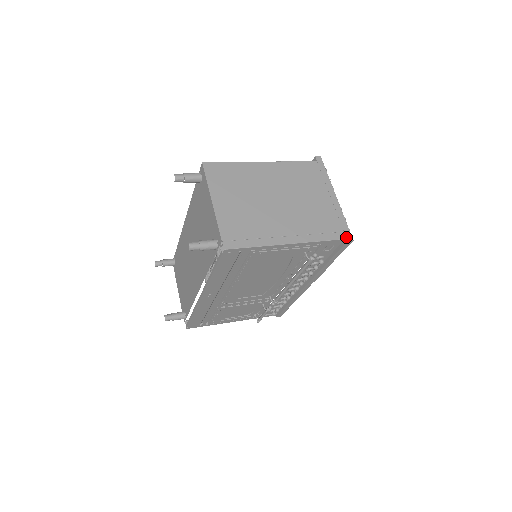
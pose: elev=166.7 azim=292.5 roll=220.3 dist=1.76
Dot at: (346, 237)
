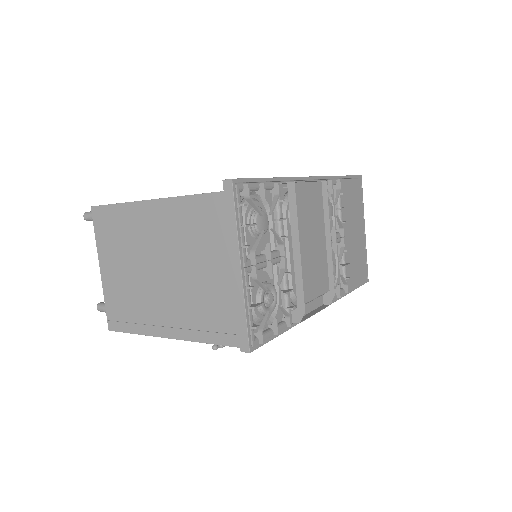
Dot at: (240, 345)
